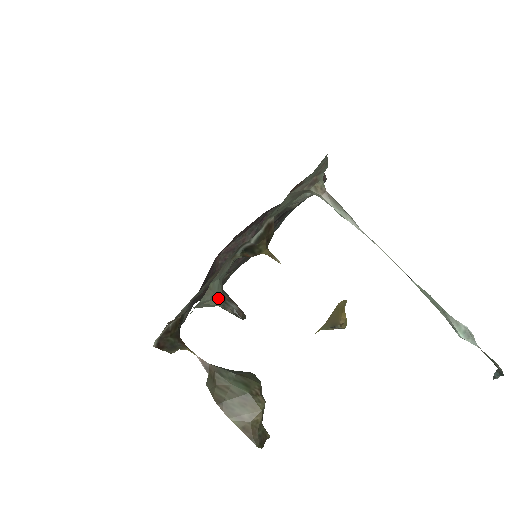
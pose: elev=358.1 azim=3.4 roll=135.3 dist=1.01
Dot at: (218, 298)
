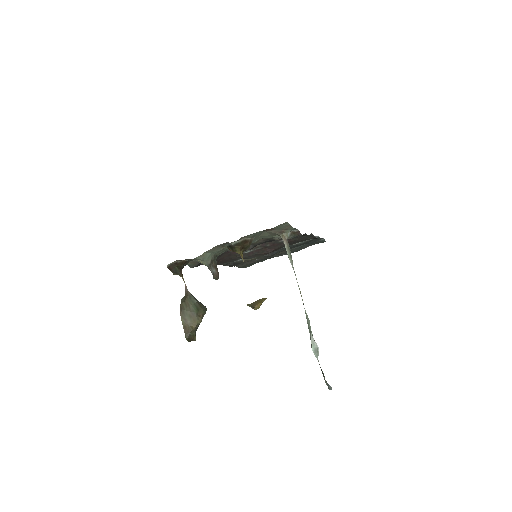
Dot at: (207, 262)
